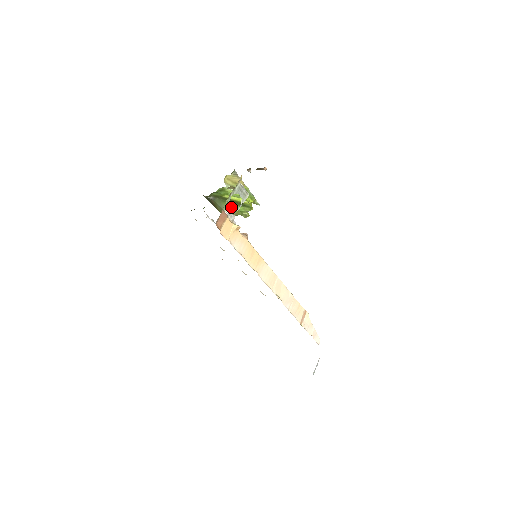
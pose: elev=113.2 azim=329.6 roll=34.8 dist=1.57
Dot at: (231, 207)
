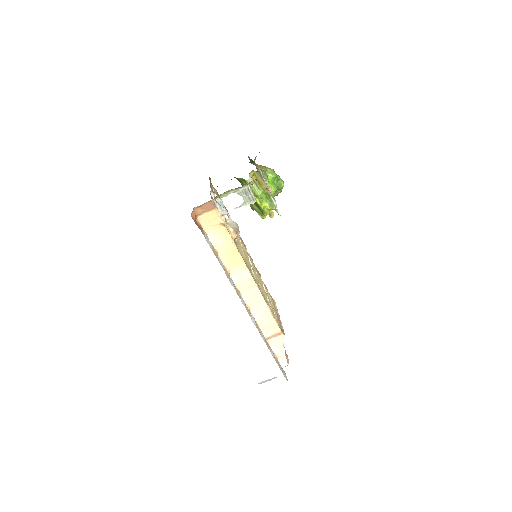
Dot at: occluded
